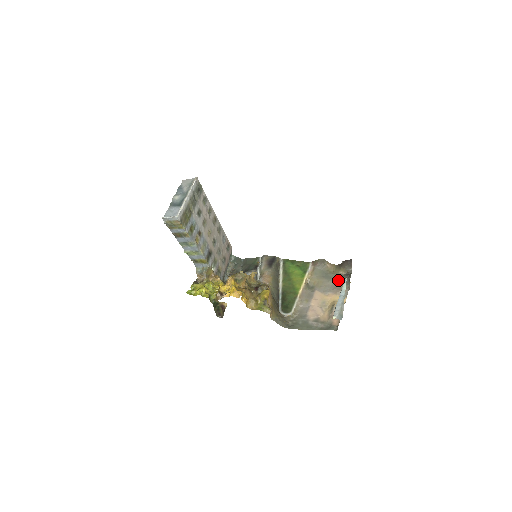
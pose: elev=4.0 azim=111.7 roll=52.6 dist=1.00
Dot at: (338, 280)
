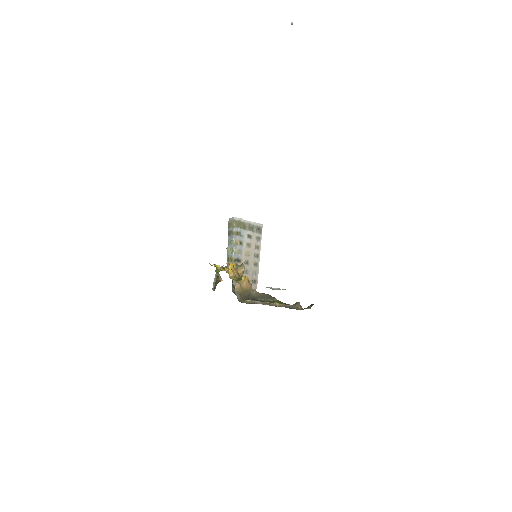
Dot at: occluded
